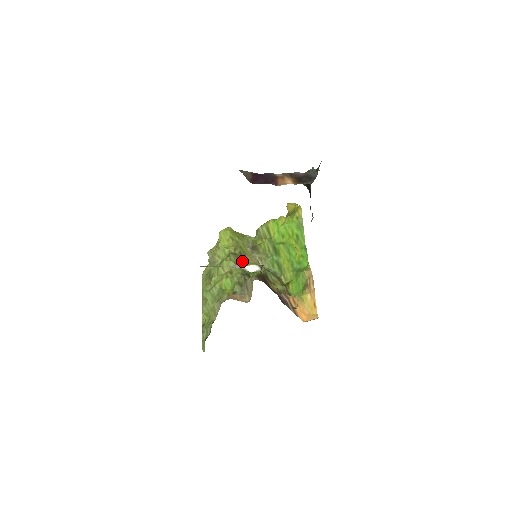
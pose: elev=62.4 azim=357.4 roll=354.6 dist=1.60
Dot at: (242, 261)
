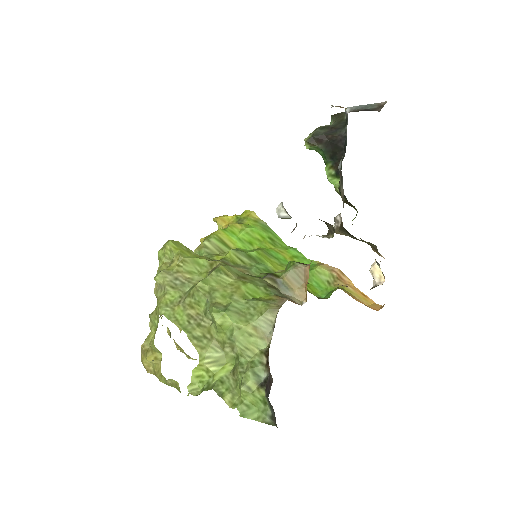
Dot at: occluded
